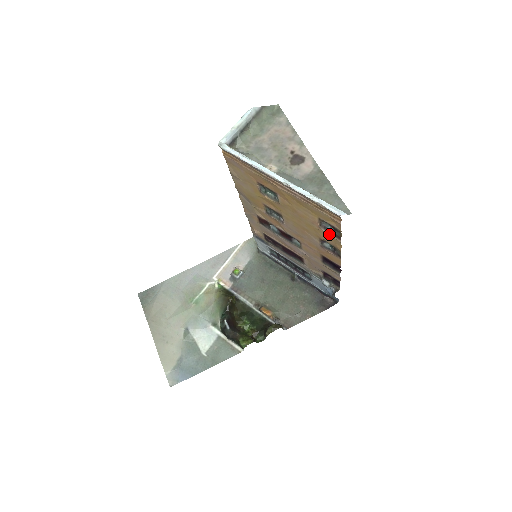
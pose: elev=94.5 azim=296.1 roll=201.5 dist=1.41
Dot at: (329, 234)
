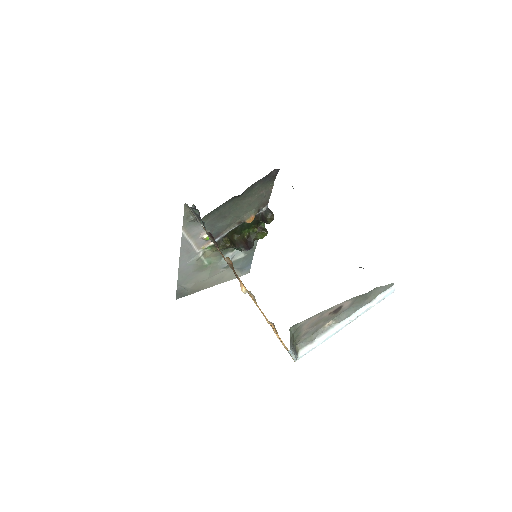
Dot at: occluded
